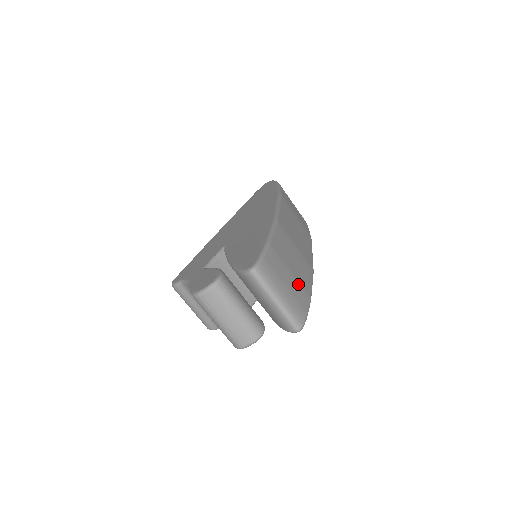
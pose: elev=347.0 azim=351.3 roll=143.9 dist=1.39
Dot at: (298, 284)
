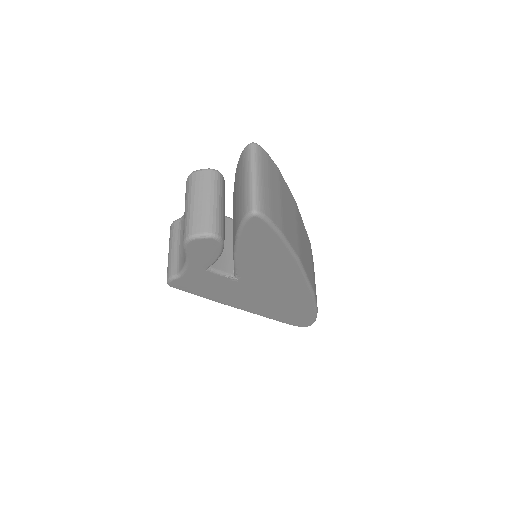
Dot at: (280, 210)
